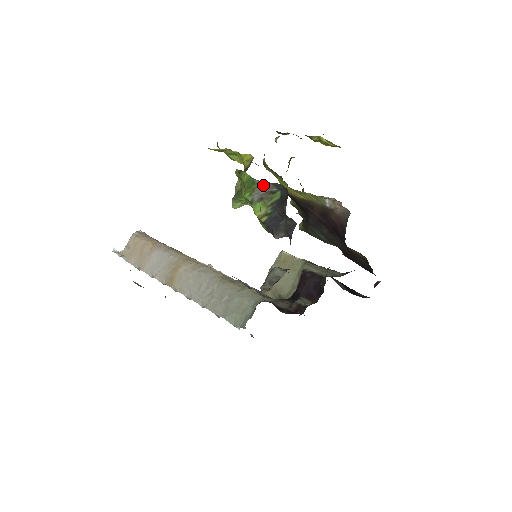
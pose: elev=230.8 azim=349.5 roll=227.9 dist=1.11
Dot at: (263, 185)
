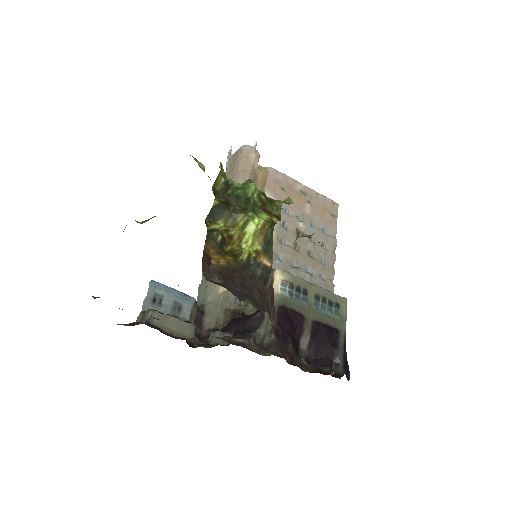
Dot at: occluded
